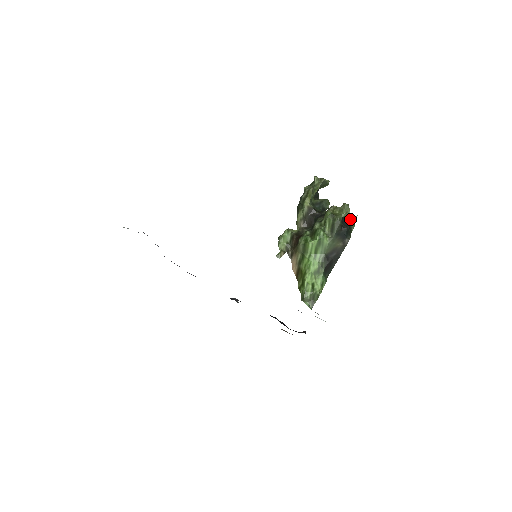
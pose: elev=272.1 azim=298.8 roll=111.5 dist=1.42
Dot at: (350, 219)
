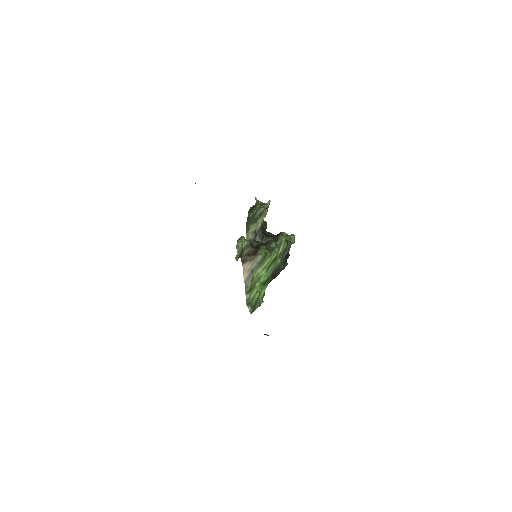
Dot at: occluded
